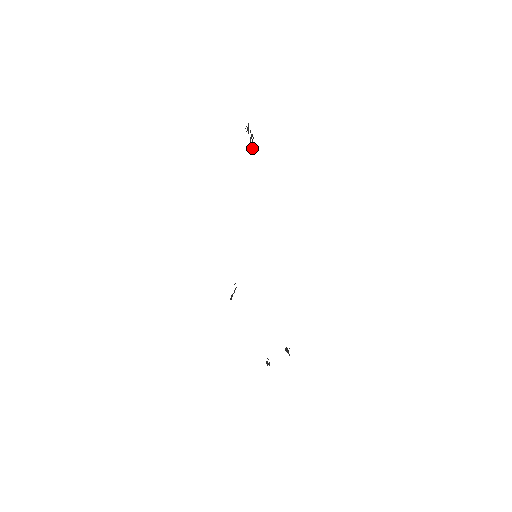
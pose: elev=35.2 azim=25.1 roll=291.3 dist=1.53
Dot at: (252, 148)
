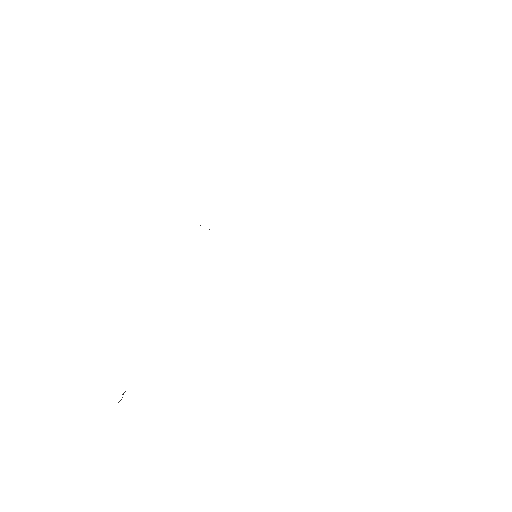
Dot at: occluded
